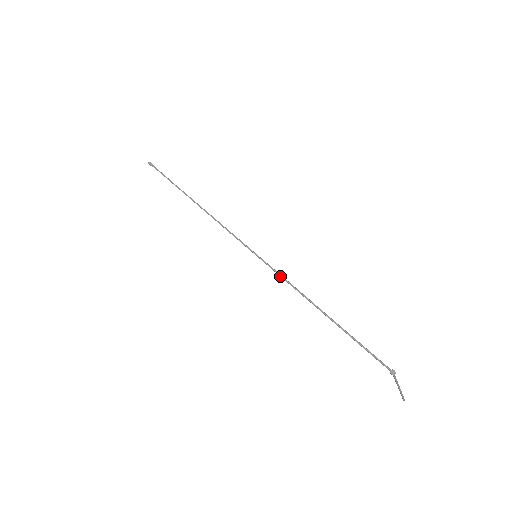
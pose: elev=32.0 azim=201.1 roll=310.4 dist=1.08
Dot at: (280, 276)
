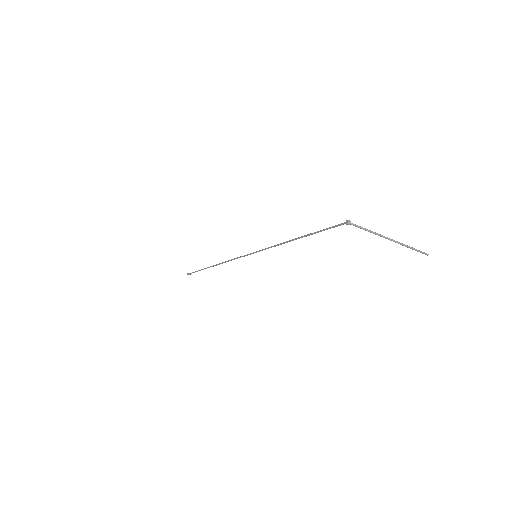
Dot at: occluded
